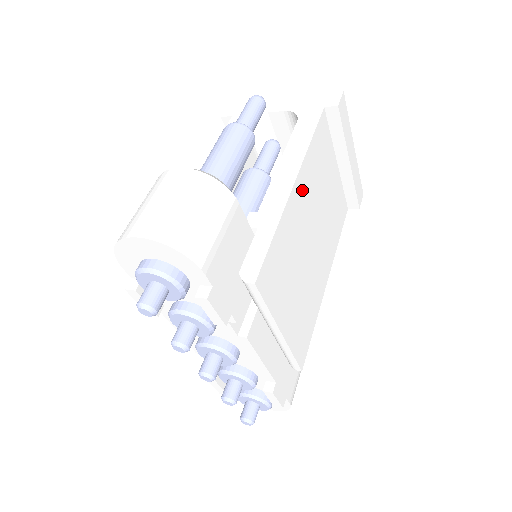
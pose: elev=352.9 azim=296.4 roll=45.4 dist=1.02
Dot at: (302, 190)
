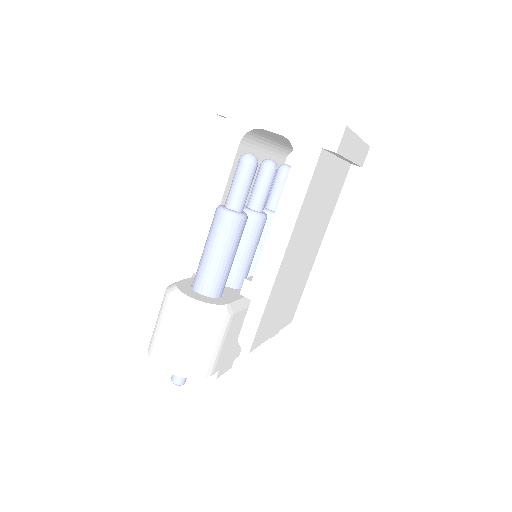
Dot at: (292, 247)
